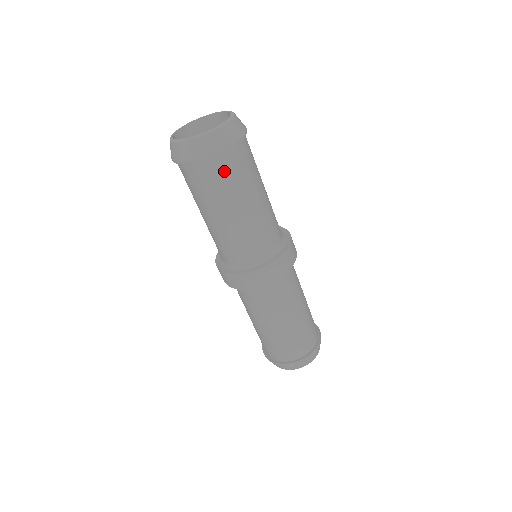
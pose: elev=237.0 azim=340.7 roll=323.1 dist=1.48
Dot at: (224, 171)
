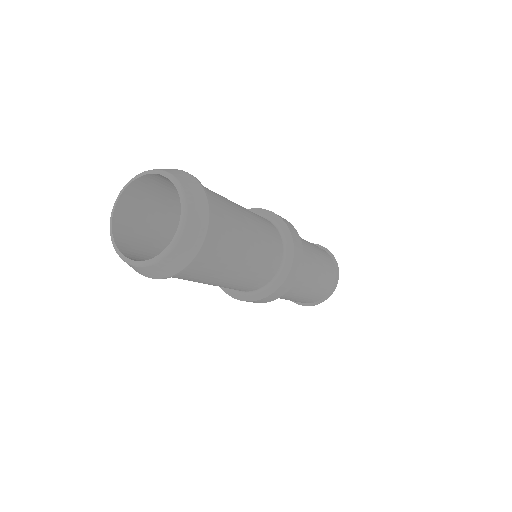
Dot at: (204, 264)
